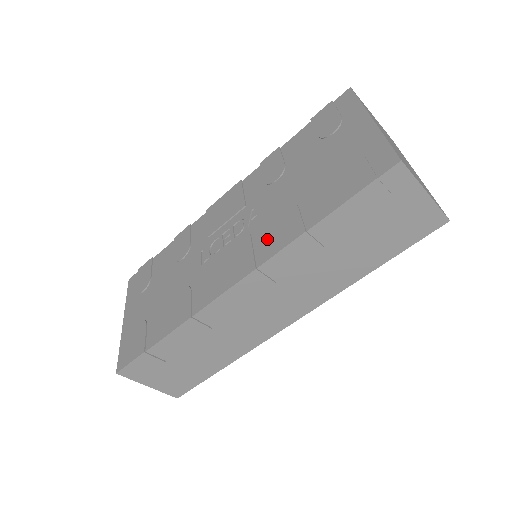
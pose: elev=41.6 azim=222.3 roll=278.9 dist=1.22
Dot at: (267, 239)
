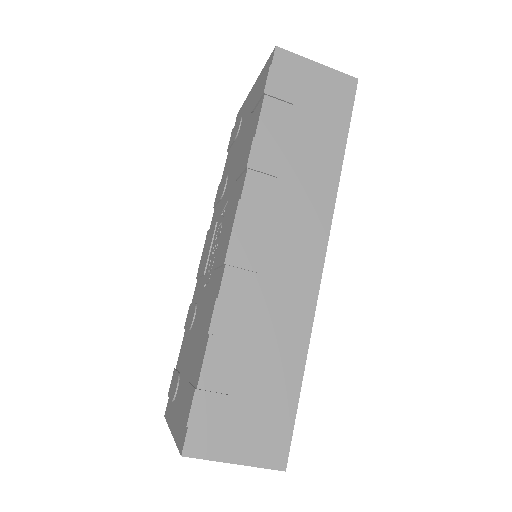
Dot at: (237, 188)
